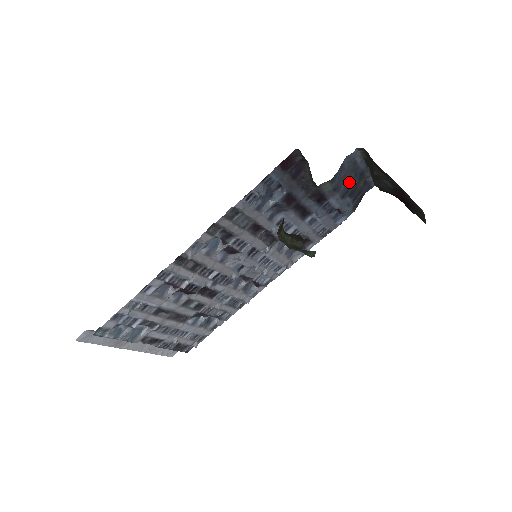
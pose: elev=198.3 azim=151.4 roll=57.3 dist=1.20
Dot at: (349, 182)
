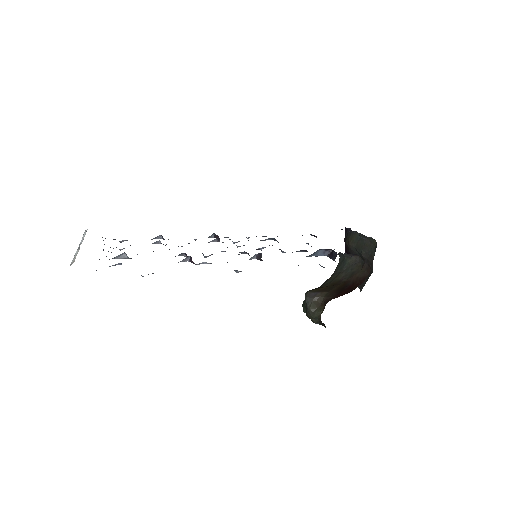
Dot at: occluded
